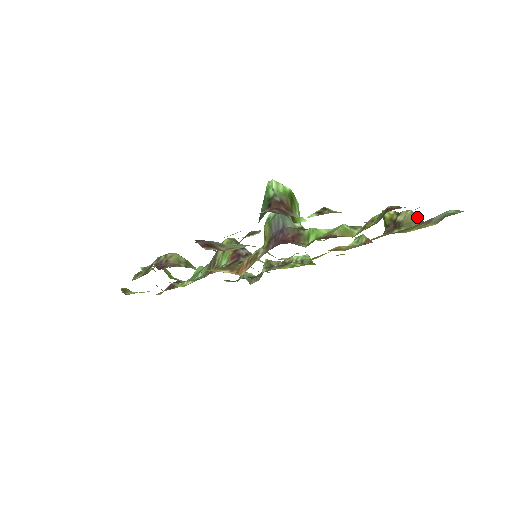
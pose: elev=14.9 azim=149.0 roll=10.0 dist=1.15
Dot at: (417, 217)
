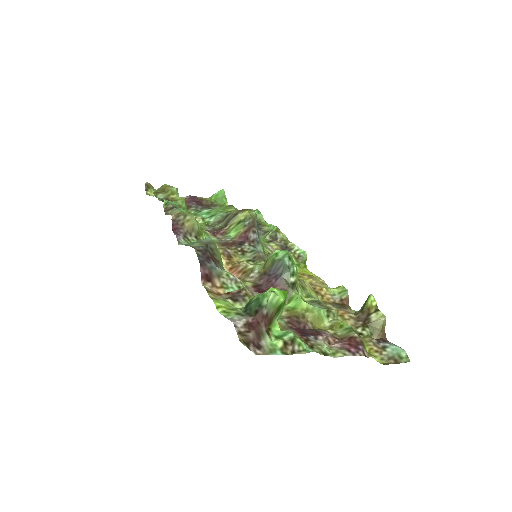
Dot at: (384, 327)
